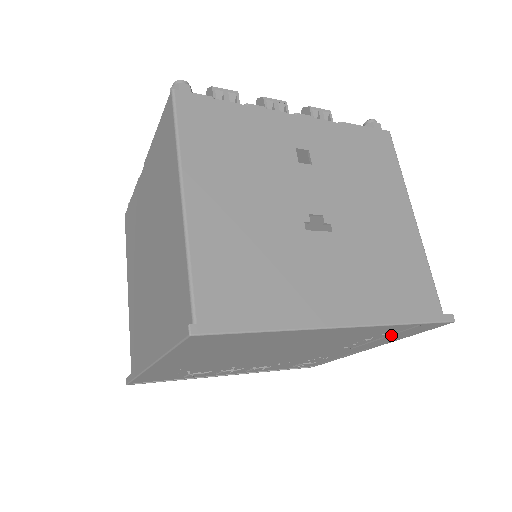
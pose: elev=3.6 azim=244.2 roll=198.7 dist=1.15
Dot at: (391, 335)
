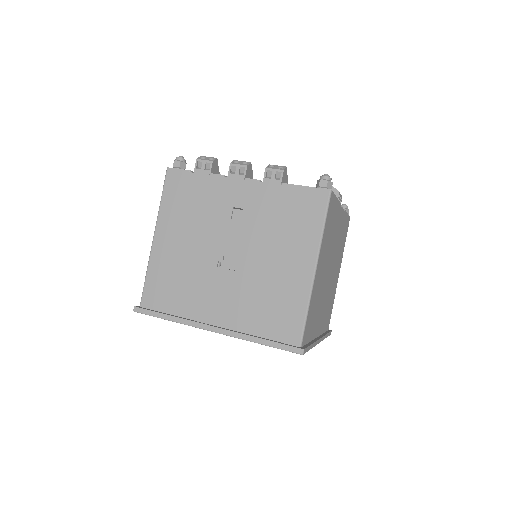
Dot at: occluded
